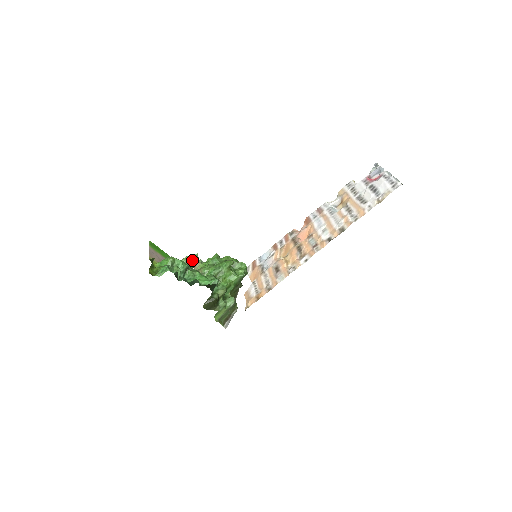
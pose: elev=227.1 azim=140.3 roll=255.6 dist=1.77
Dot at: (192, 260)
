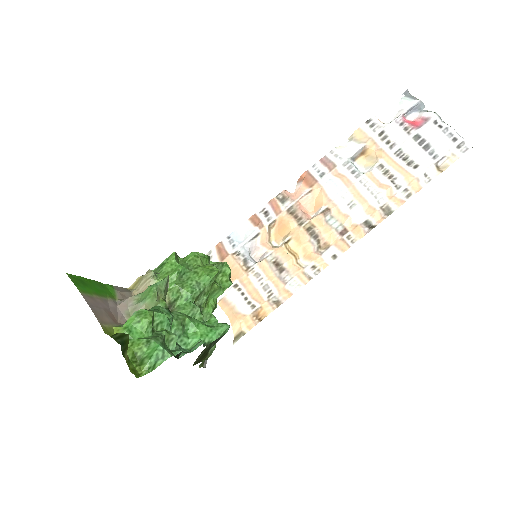
Dot at: (162, 292)
